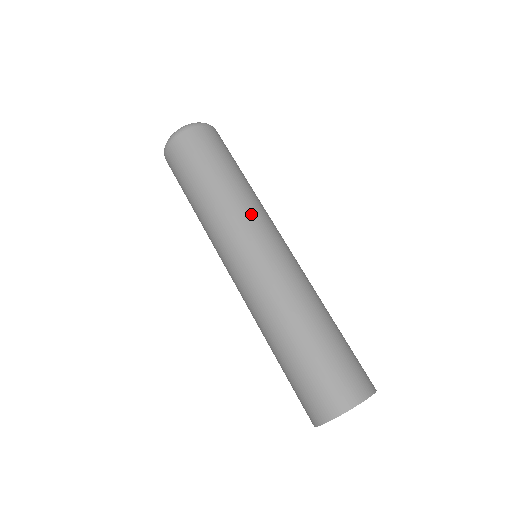
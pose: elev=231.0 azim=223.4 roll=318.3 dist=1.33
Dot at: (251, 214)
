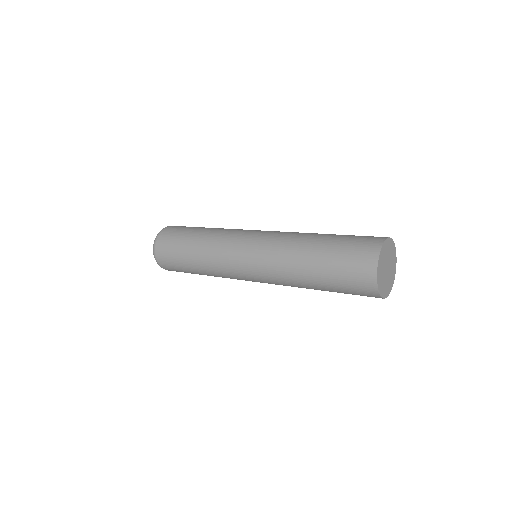
Dot at: (230, 232)
